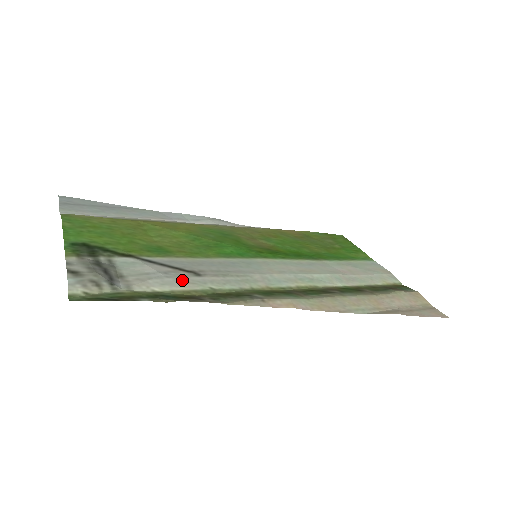
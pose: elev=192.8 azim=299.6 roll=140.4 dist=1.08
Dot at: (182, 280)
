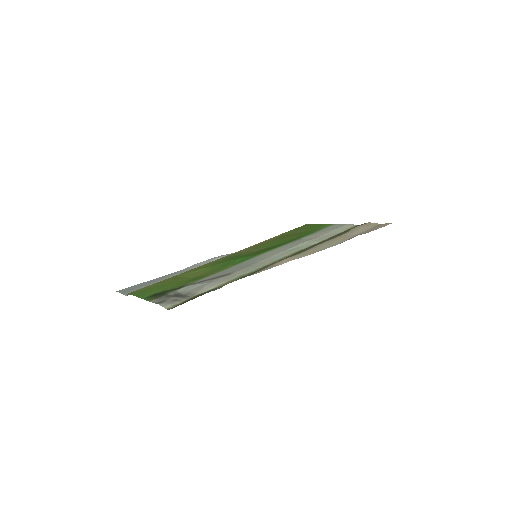
Dot at: (221, 280)
